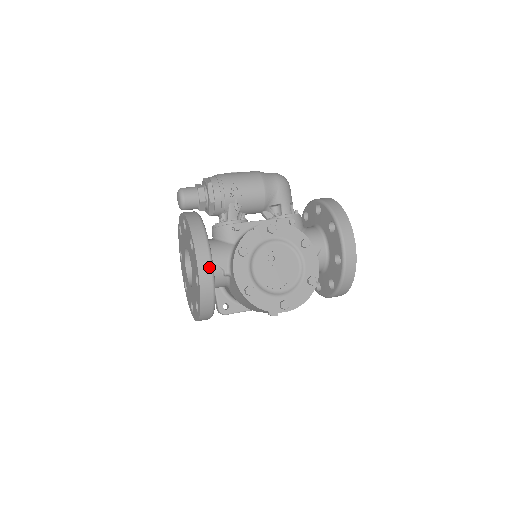
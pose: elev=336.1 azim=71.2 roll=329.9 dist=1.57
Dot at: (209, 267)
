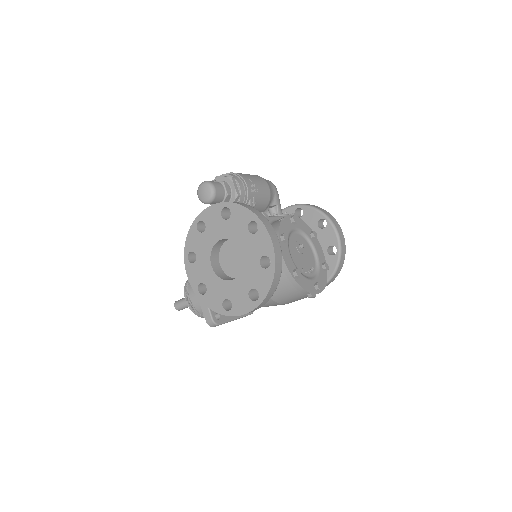
Dot at: (279, 246)
